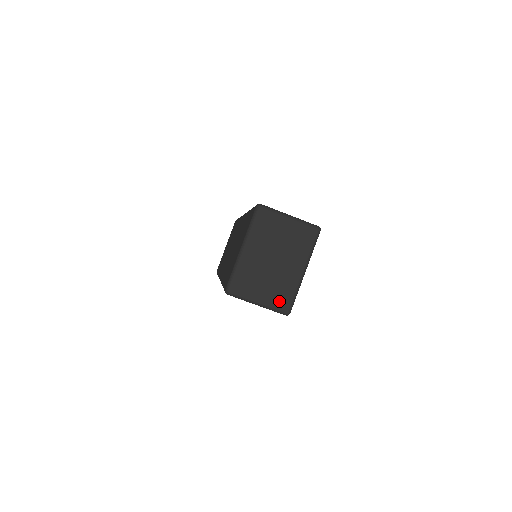
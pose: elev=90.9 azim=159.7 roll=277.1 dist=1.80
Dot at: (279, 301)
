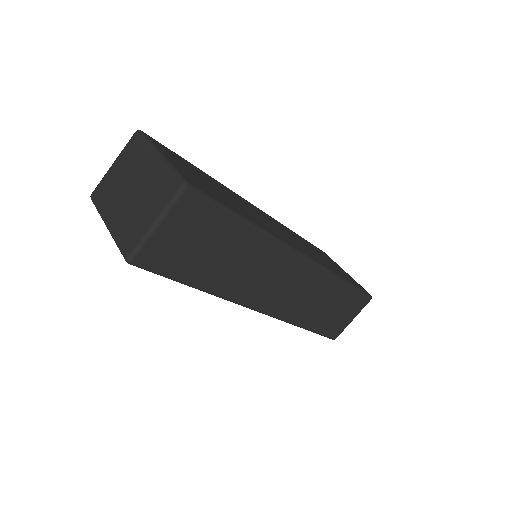
Dot at: (165, 193)
